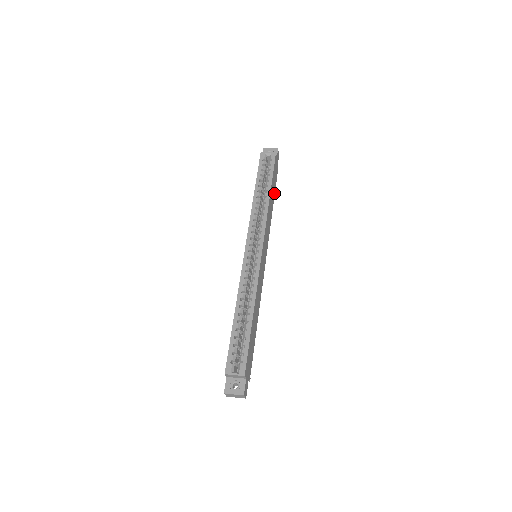
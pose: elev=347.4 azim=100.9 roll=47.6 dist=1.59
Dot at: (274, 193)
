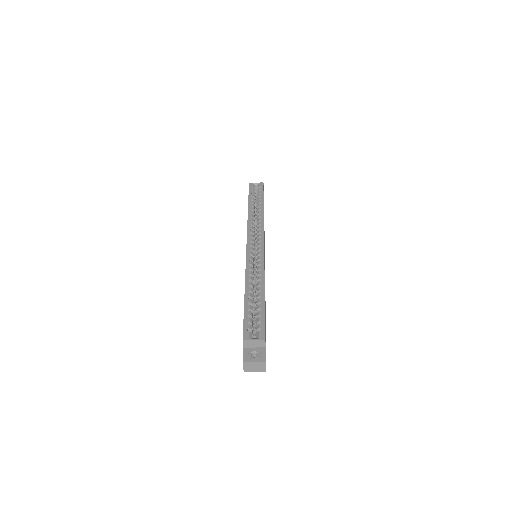
Dot at: occluded
